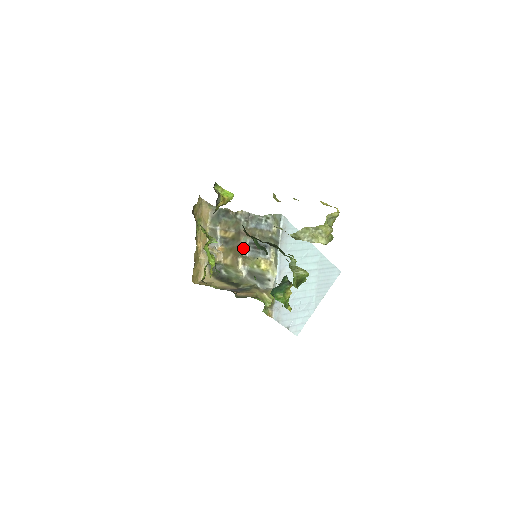
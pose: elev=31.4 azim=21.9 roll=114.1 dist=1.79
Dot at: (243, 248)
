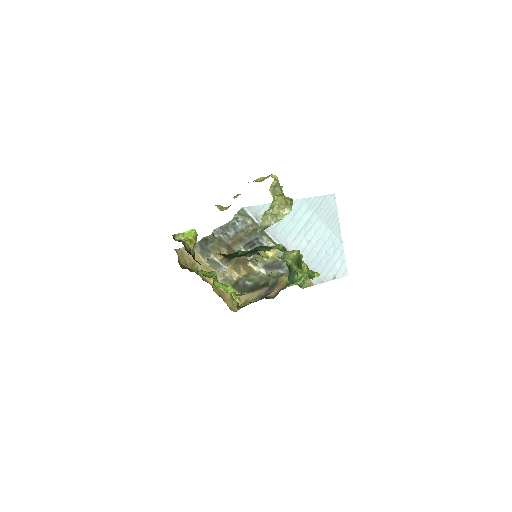
Dot at: occluded
